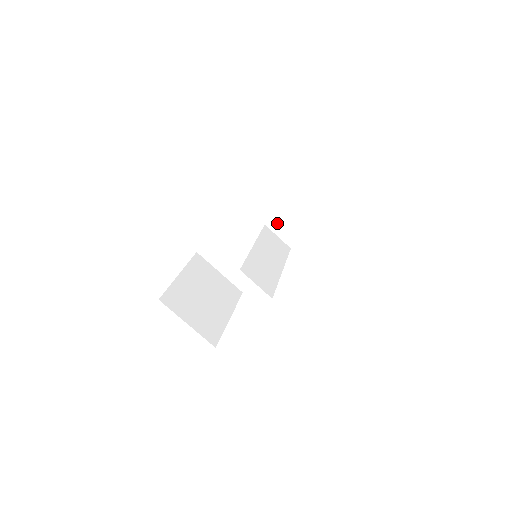
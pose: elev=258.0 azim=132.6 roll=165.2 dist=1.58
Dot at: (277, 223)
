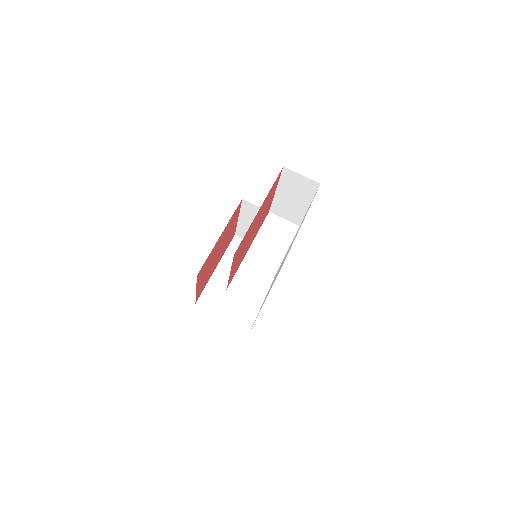
Dot at: (278, 209)
